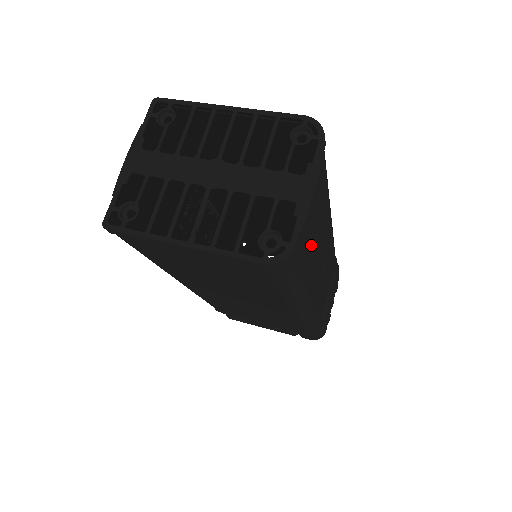
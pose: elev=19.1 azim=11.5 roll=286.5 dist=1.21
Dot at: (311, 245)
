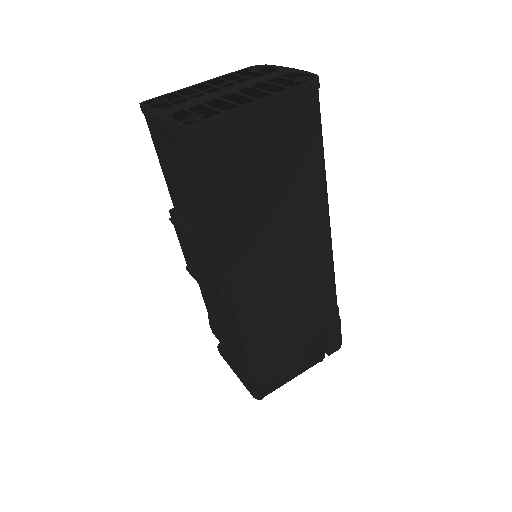
Dot at: occluded
